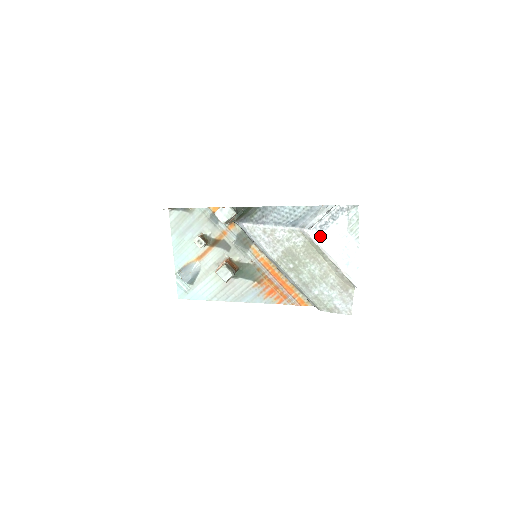
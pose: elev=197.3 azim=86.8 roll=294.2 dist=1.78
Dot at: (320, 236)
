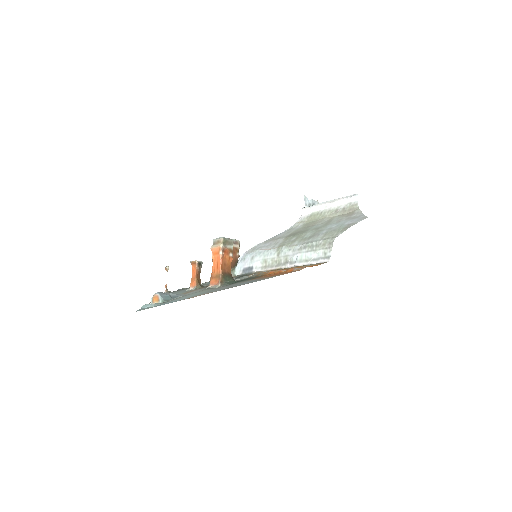
Dot at: occluded
